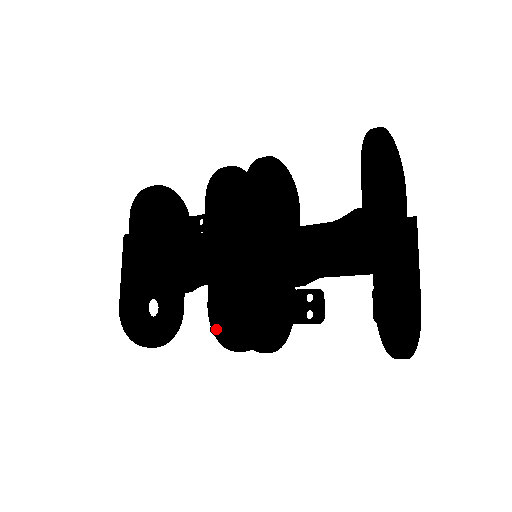
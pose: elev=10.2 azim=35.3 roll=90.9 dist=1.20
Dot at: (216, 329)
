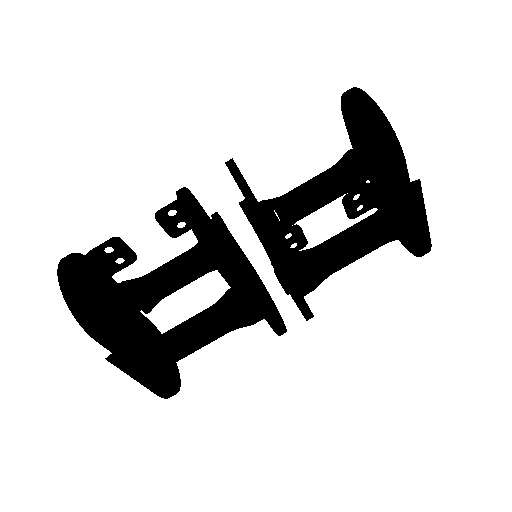
Dot at: occluded
